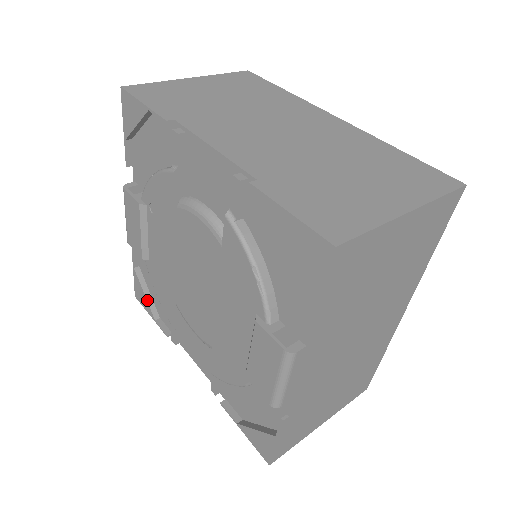
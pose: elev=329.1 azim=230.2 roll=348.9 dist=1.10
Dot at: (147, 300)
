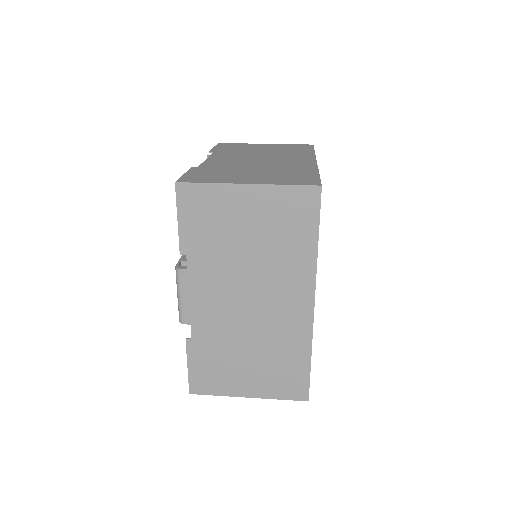
Dot at: occluded
